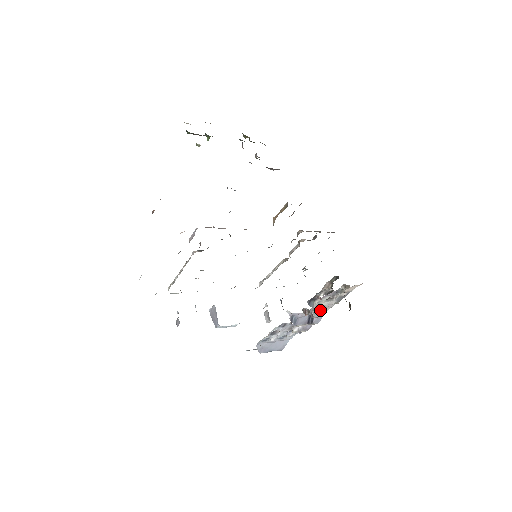
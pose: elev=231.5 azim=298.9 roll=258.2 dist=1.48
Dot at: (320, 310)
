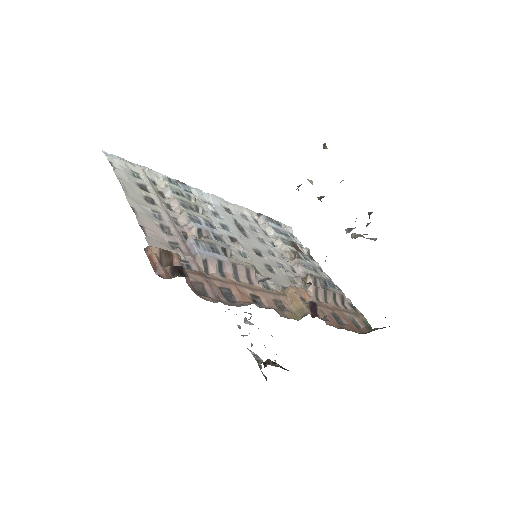
Dot at: occluded
